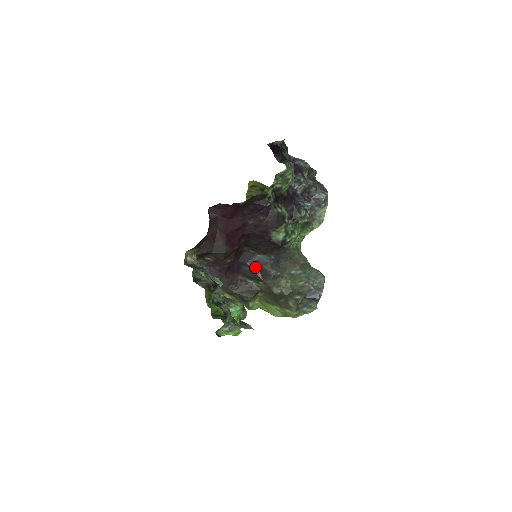
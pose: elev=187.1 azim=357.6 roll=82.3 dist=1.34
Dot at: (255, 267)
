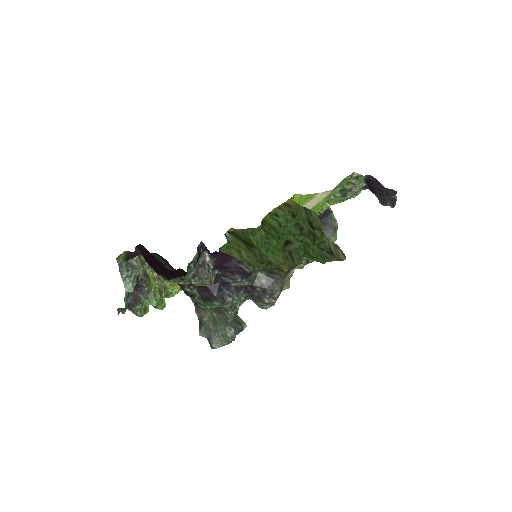
Dot at: occluded
